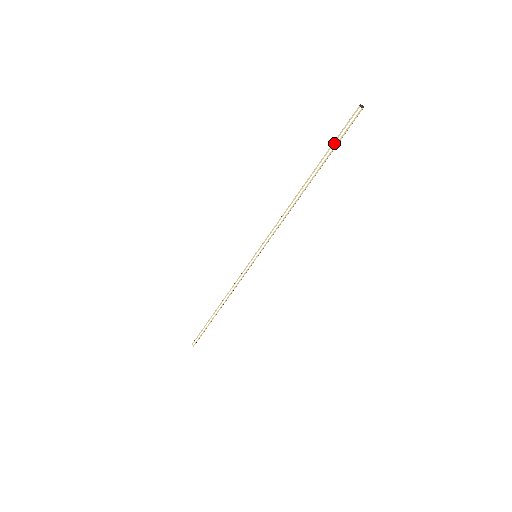
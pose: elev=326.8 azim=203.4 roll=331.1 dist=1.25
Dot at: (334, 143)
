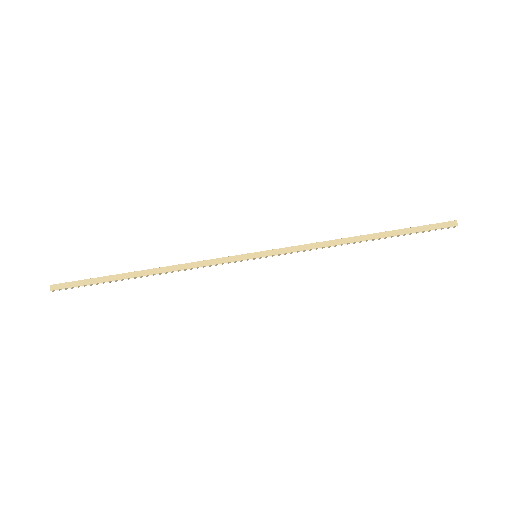
Dot at: (419, 232)
